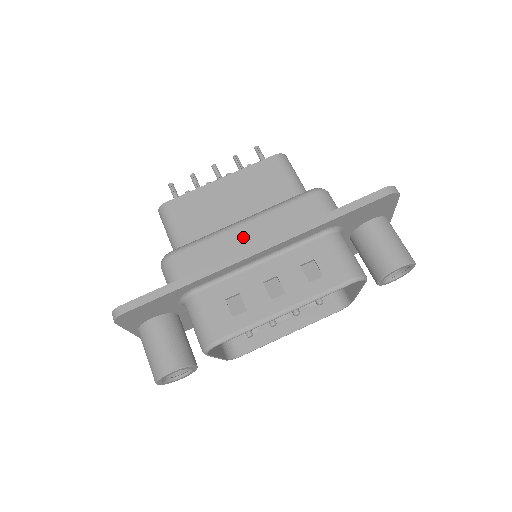
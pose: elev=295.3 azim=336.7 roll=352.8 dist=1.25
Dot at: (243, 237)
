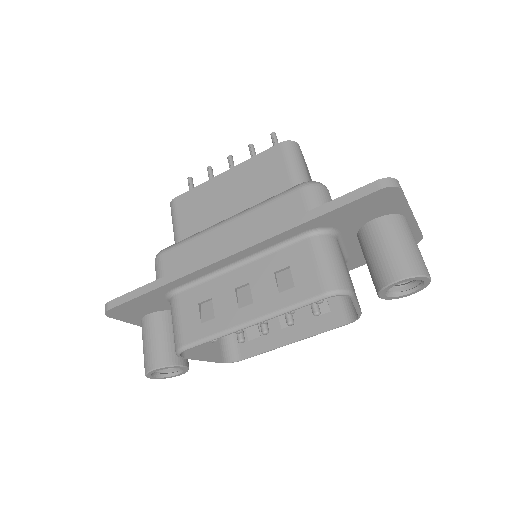
Dot at: (222, 238)
